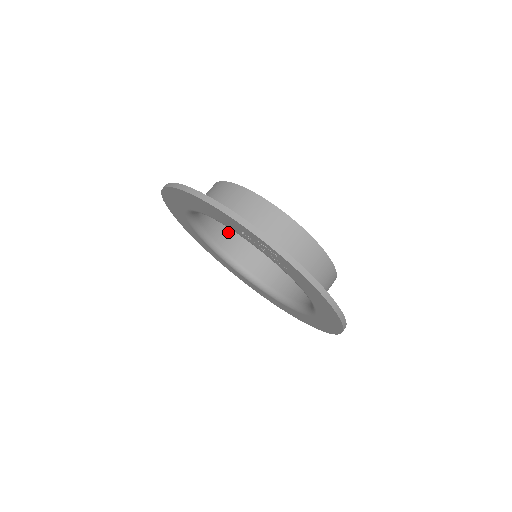
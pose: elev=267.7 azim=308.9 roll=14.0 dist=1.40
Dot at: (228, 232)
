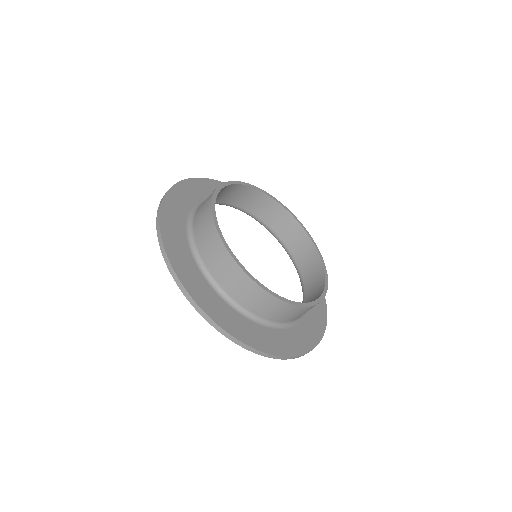
Dot at: (264, 205)
